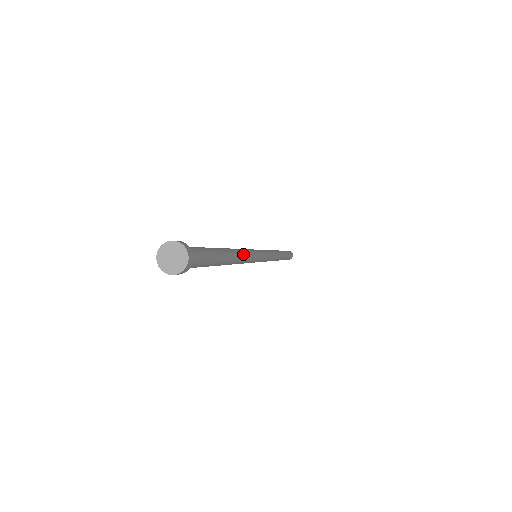
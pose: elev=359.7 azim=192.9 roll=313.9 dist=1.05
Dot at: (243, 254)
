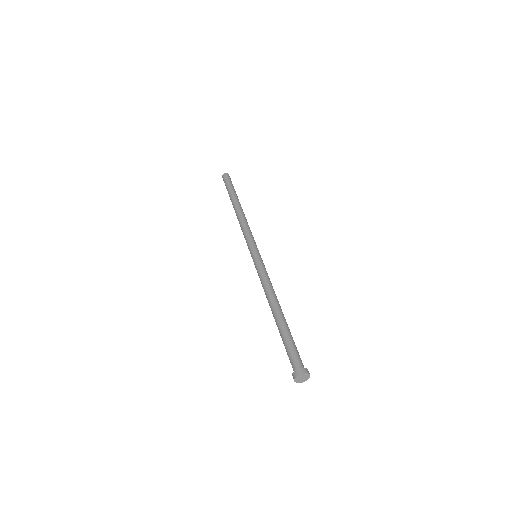
Dot at: occluded
